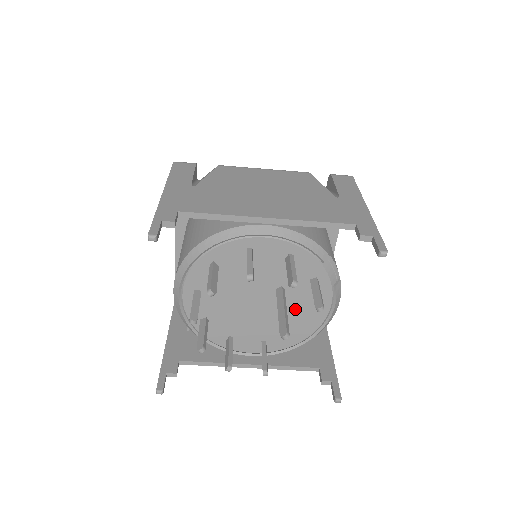
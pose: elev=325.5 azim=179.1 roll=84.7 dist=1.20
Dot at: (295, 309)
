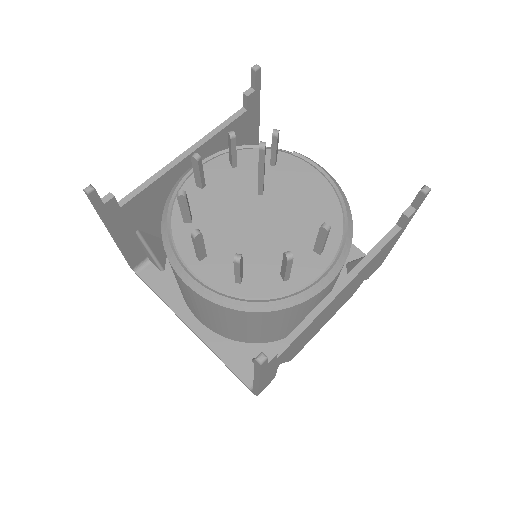
Dot at: (294, 196)
